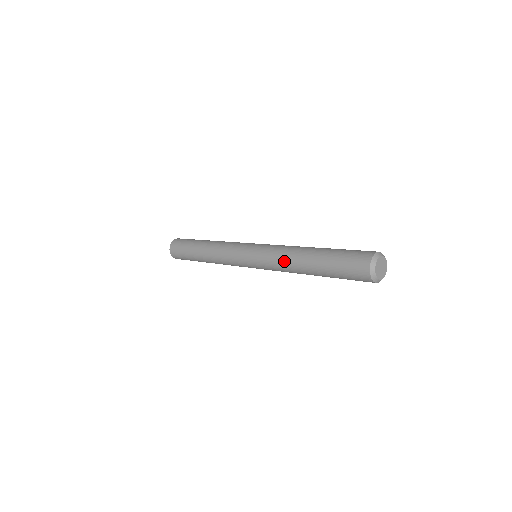
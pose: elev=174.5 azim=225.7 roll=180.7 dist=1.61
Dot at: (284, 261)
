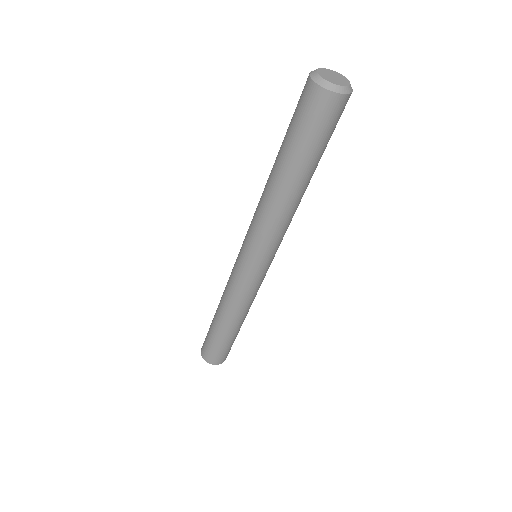
Dot at: (265, 212)
